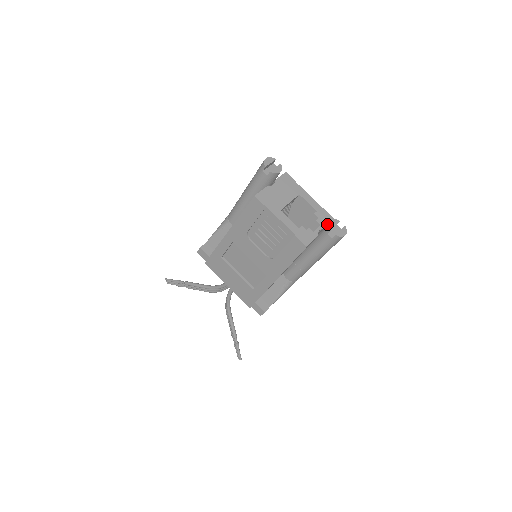
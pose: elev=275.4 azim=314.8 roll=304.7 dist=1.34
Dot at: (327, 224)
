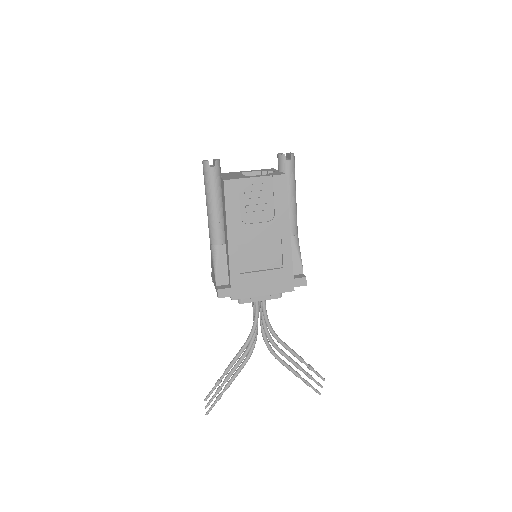
Dot at: (278, 158)
